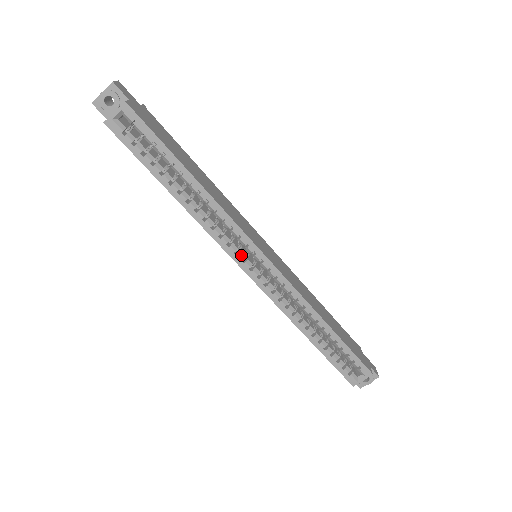
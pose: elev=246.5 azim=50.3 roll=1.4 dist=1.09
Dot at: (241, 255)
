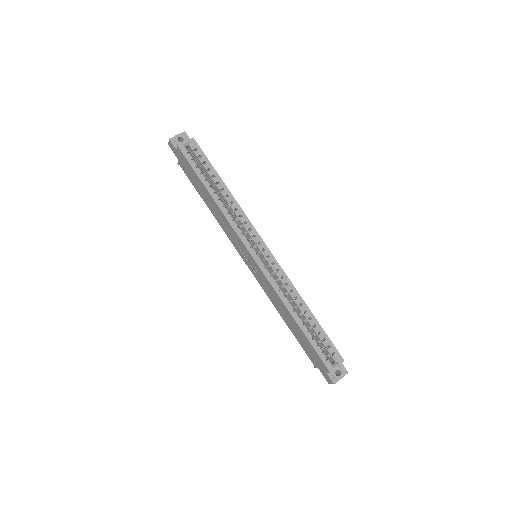
Dot at: (250, 243)
